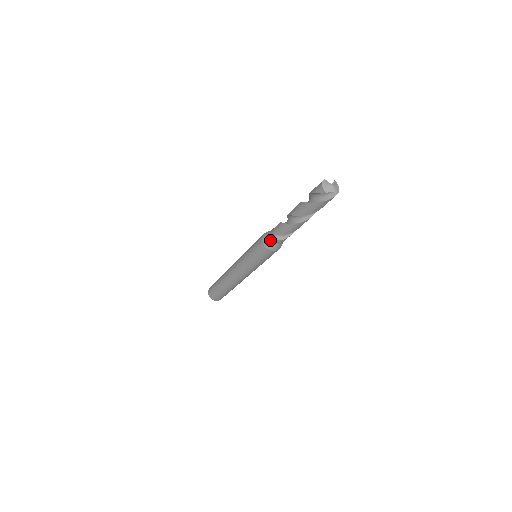
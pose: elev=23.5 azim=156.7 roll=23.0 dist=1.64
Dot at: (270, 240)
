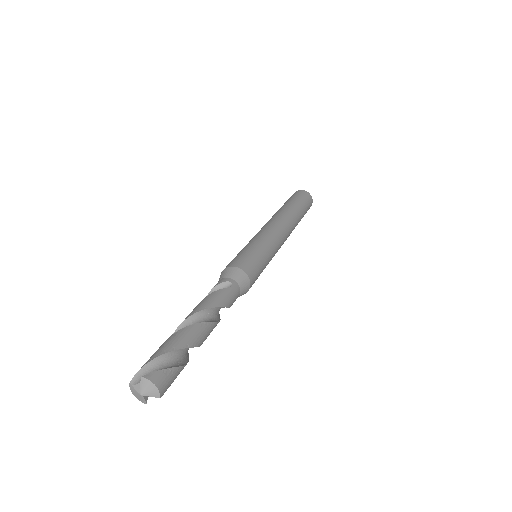
Dot at: occluded
